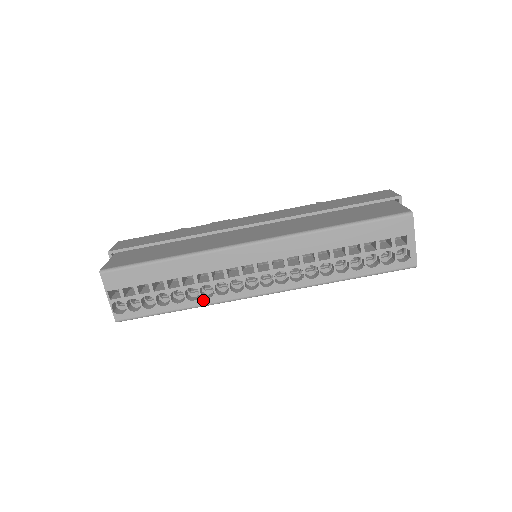
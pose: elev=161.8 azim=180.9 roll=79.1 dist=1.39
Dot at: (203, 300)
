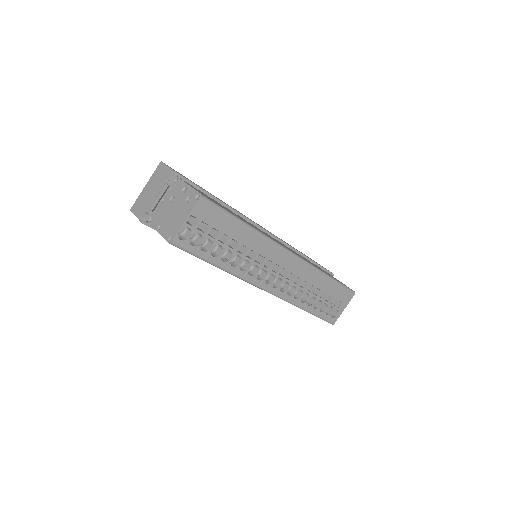
Dot at: (237, 270)
